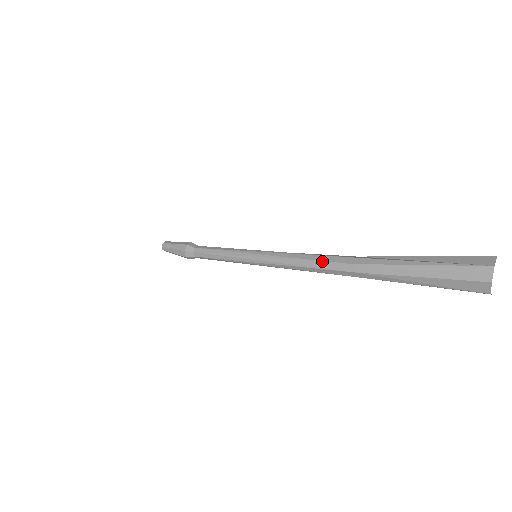
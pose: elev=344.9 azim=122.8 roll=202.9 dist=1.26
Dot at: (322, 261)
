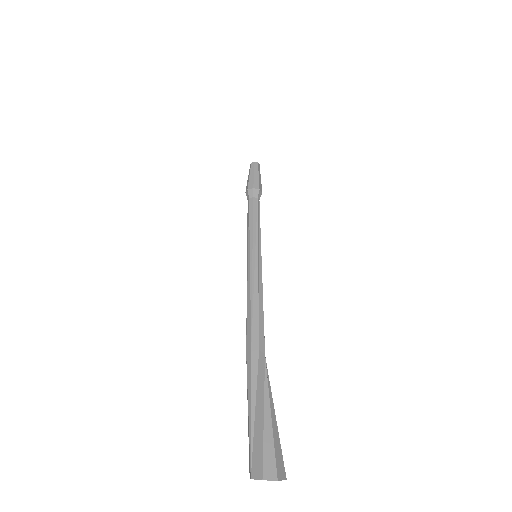
Dot at: (246, 323)
